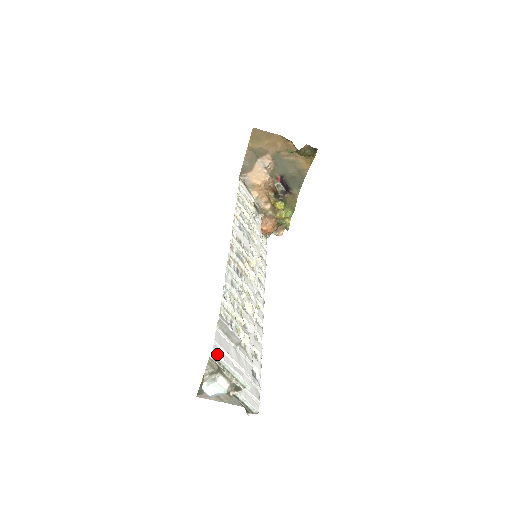
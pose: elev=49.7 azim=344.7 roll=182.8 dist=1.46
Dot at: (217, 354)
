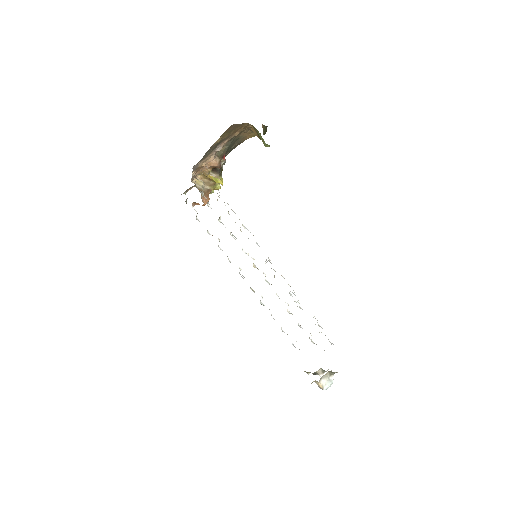
Dot at: occluded
